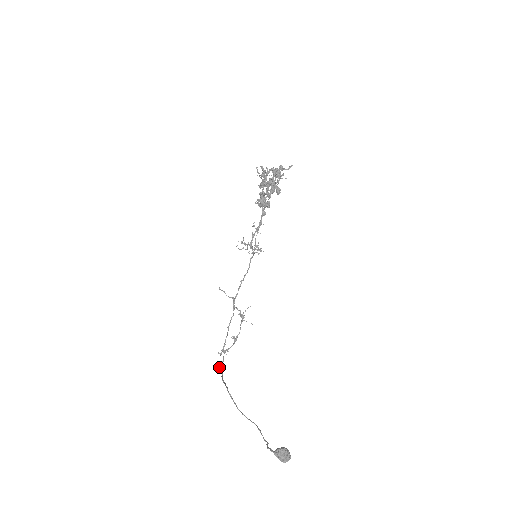
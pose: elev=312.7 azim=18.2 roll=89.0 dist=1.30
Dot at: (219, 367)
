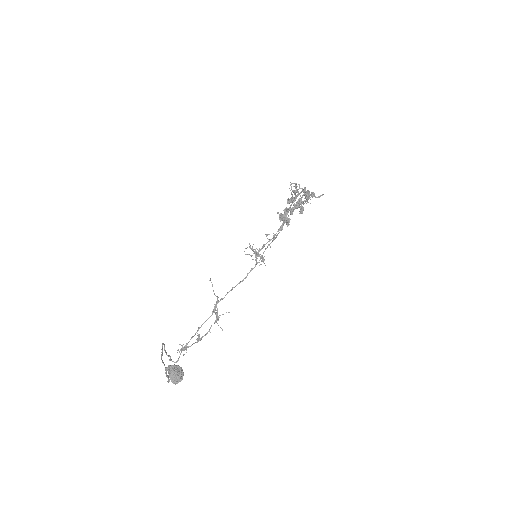
Dot at: (170, 360)
